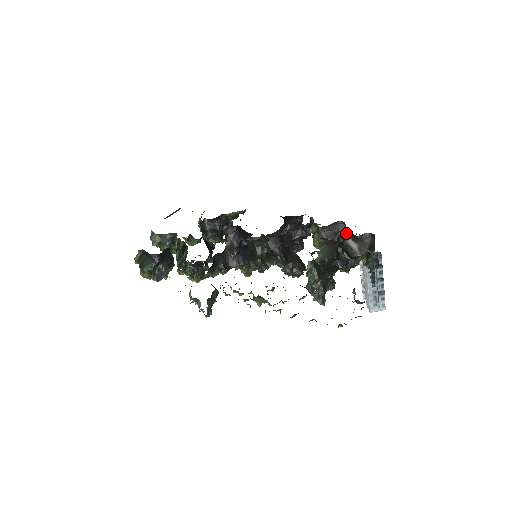
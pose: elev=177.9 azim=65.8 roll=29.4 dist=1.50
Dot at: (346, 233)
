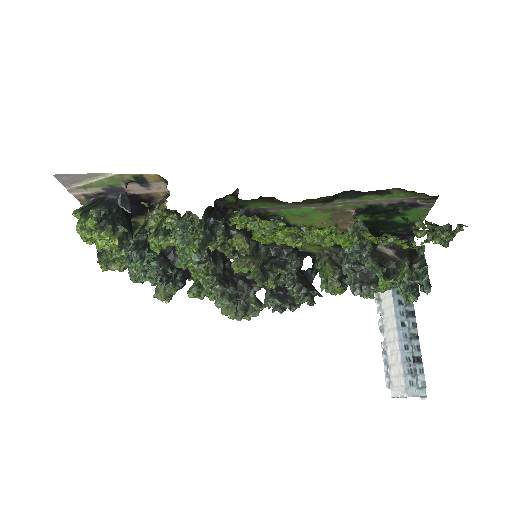
Dot at: occluded
